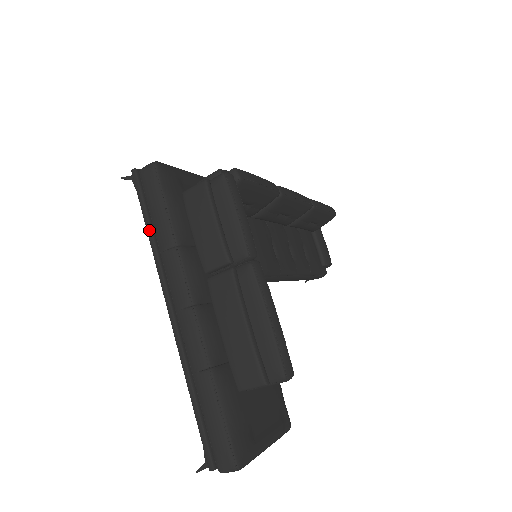
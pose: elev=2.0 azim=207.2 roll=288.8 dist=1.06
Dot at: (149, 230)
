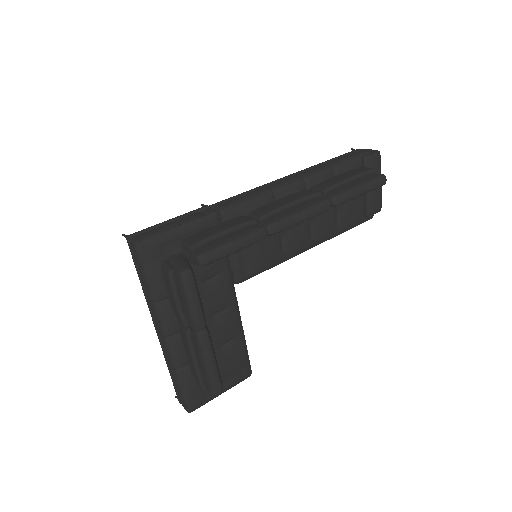
Dot at: (140, 281)
